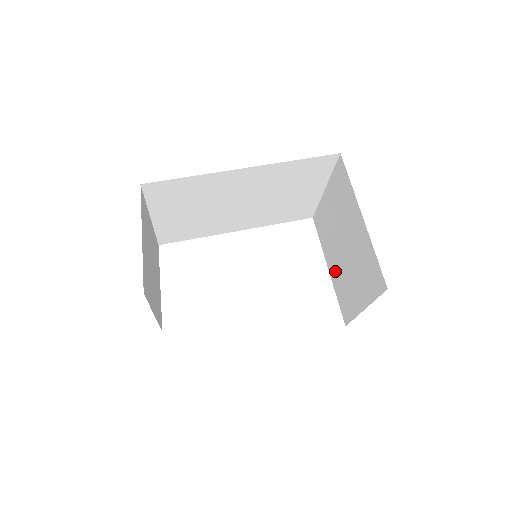
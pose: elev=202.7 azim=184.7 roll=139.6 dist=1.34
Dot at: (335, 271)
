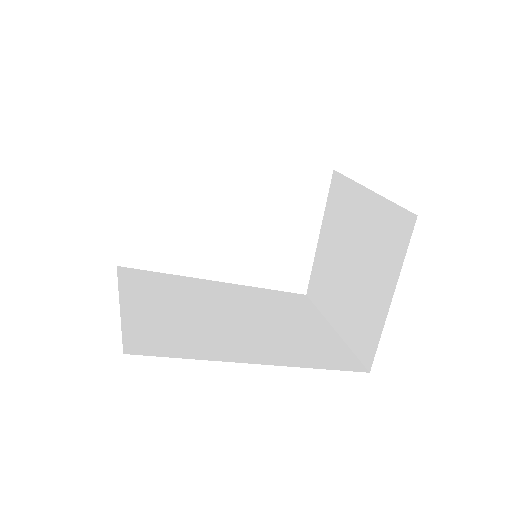
Dot at: (326, 253)
